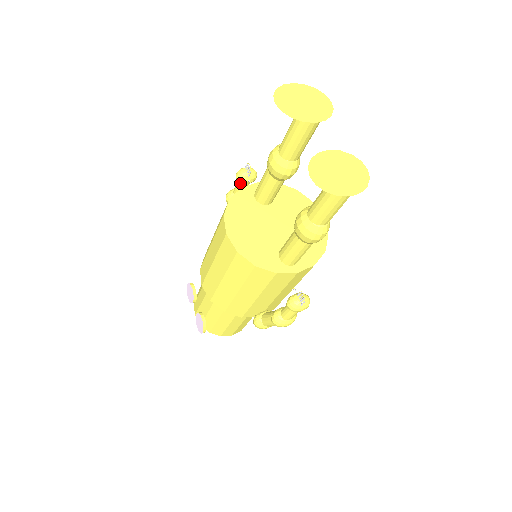
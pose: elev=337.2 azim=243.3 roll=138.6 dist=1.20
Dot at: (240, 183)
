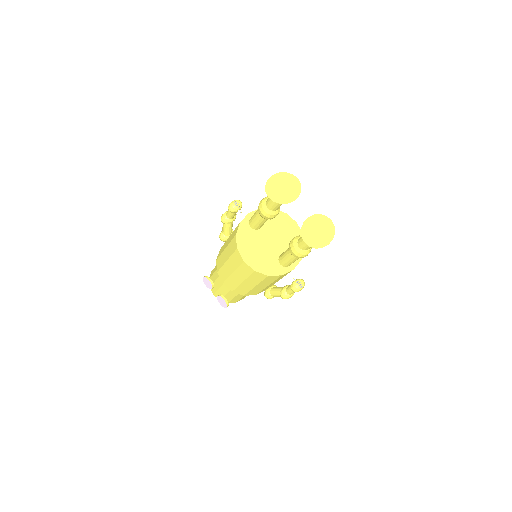
Dot at: (232, 212)
